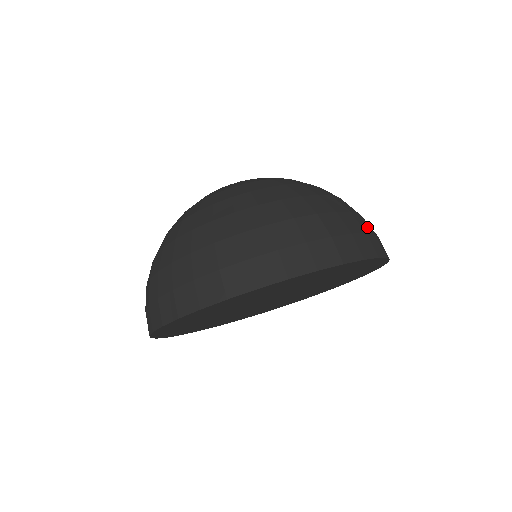
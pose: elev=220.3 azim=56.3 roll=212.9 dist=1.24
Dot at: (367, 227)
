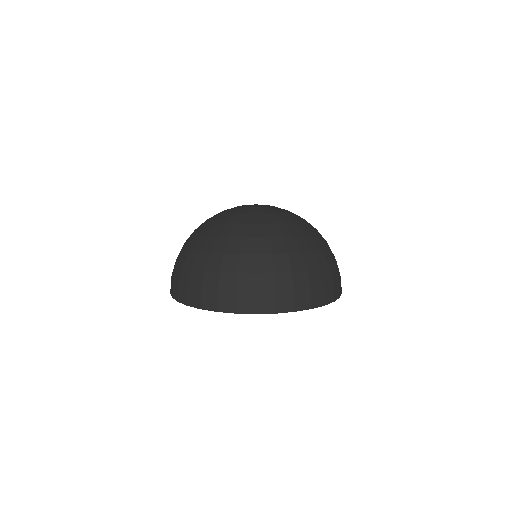
Dot at: occluded
